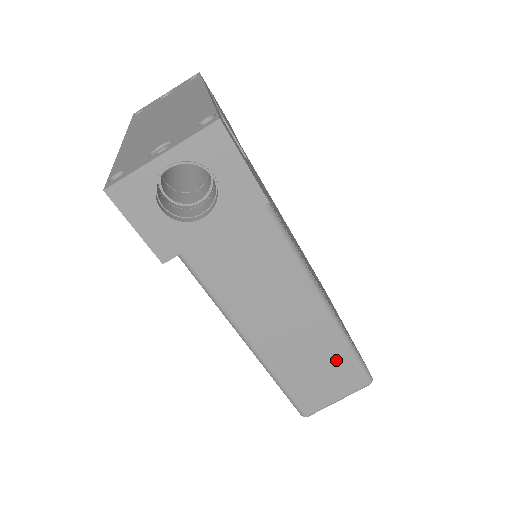
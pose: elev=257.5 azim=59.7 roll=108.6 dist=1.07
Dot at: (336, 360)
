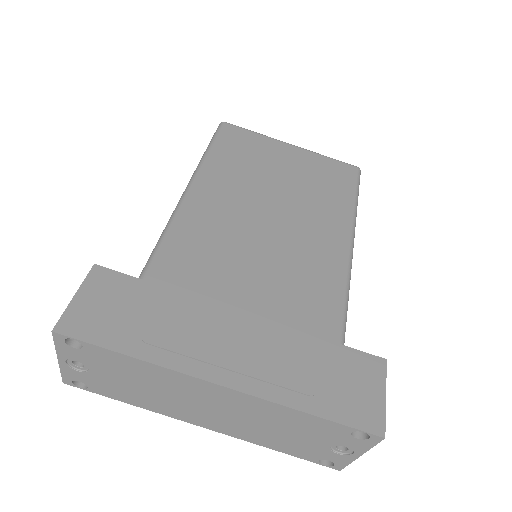
Dot at: occluded
